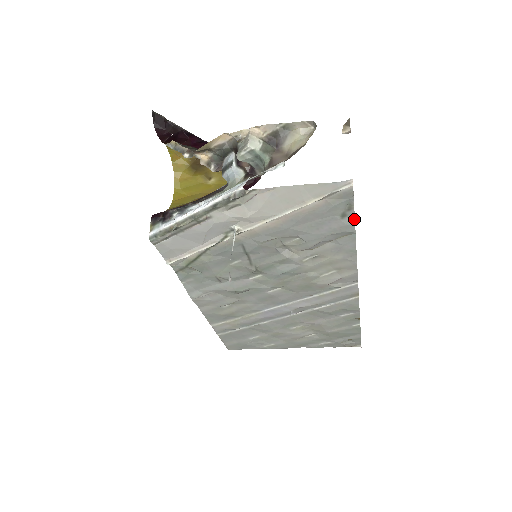
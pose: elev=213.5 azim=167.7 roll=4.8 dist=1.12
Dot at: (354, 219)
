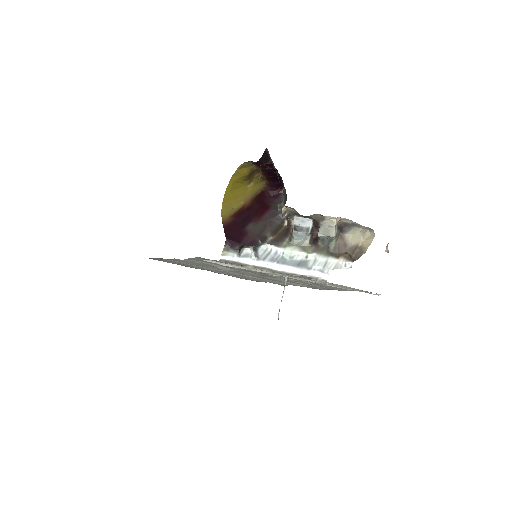
Dot at: occluded
